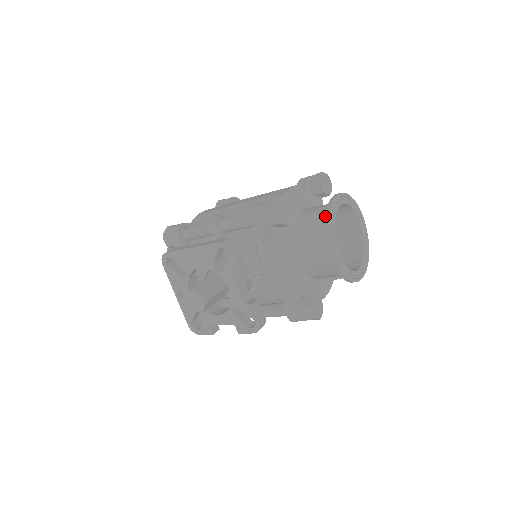
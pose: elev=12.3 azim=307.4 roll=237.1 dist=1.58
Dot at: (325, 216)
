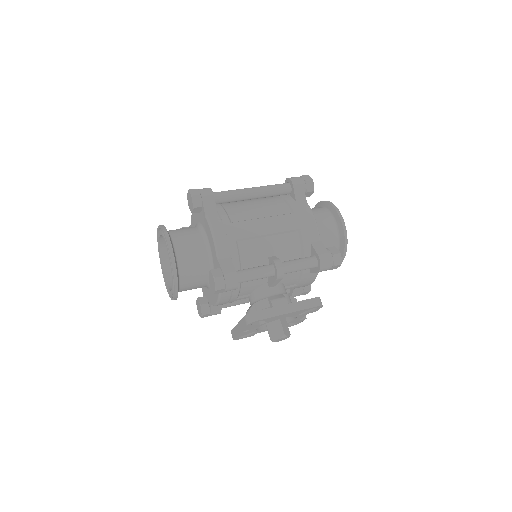
Dot at: (345, 244)
